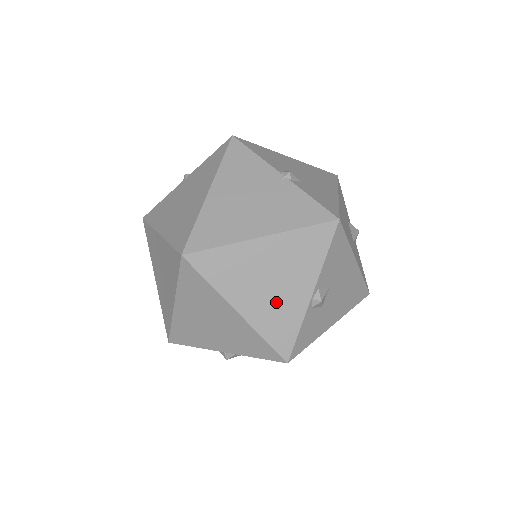
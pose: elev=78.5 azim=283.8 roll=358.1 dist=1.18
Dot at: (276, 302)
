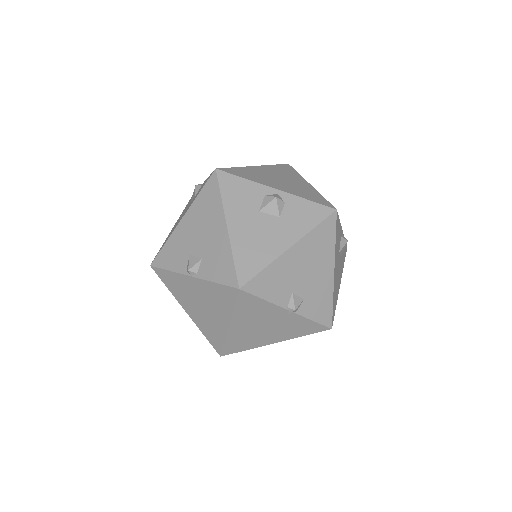
Dot at: occluded
